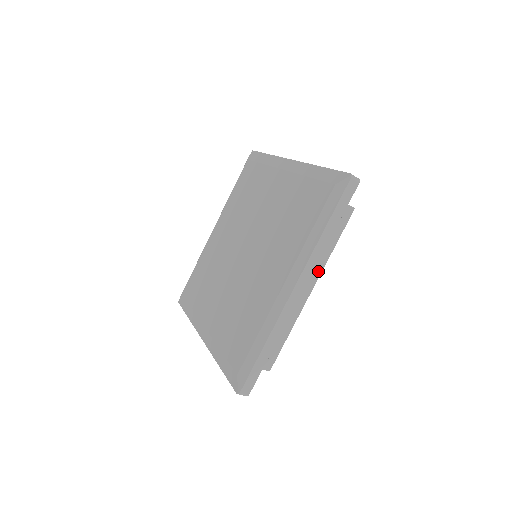
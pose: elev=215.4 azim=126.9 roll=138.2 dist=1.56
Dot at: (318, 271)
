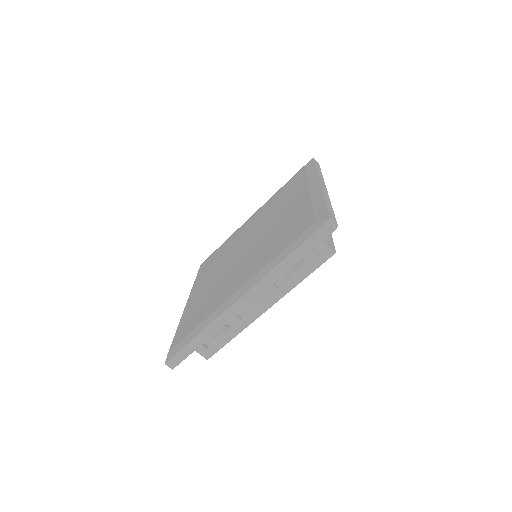
Dot at: occluded
